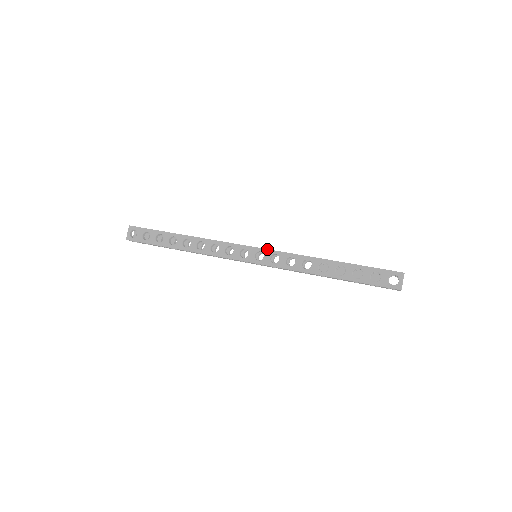
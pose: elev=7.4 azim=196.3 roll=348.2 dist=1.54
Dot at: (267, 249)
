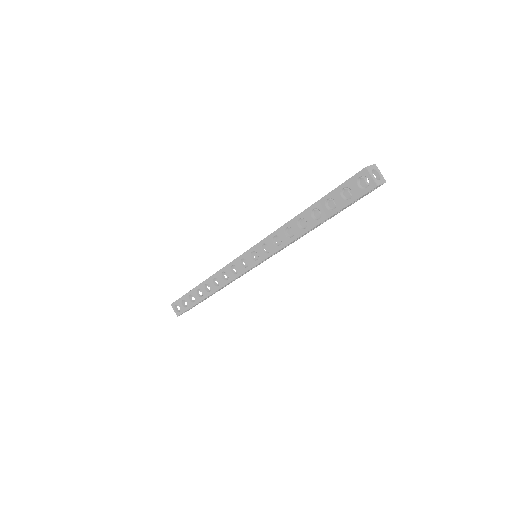
Dot at: (254, 246)
